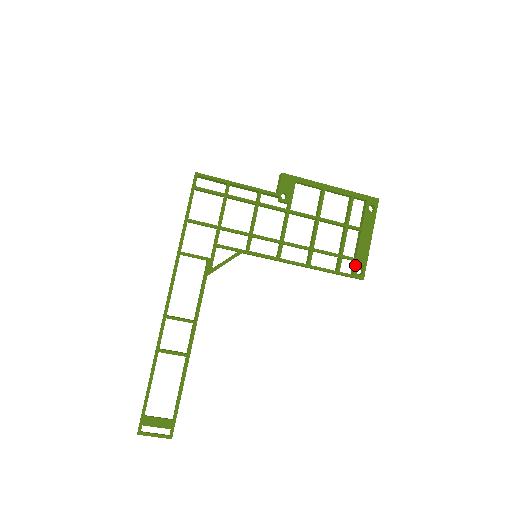
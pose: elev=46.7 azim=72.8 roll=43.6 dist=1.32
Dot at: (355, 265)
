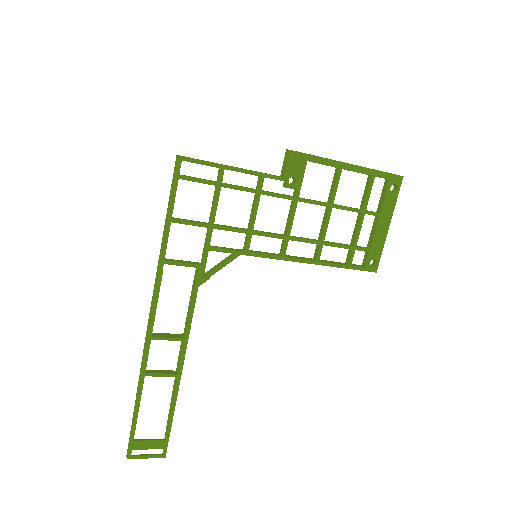
Dot at: (369, 257)
